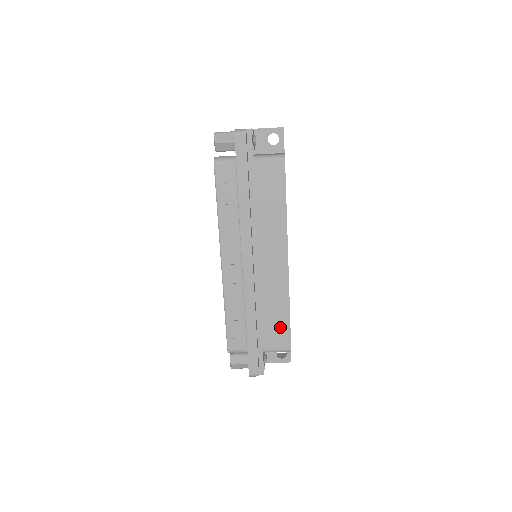
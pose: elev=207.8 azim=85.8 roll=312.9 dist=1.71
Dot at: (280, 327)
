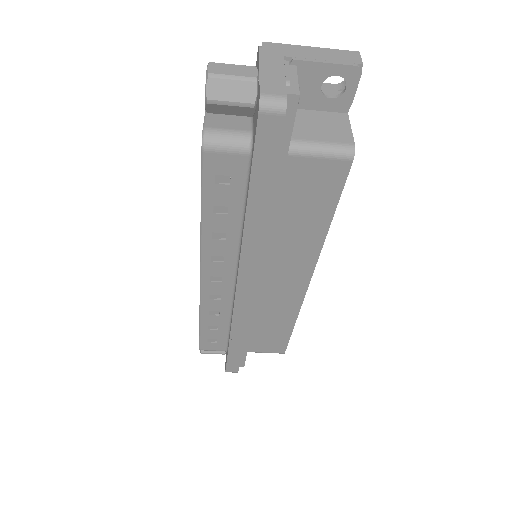
Dot at: (276, 337)
